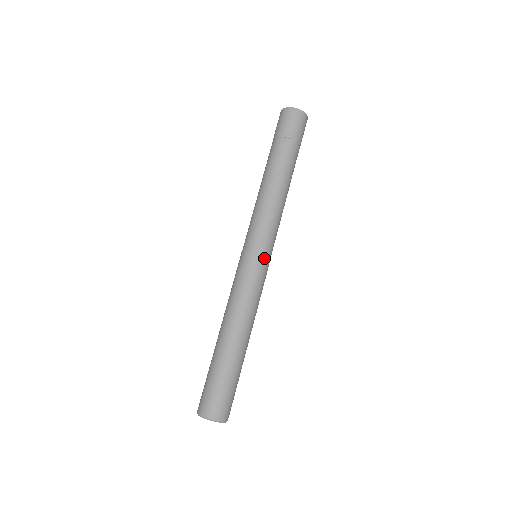
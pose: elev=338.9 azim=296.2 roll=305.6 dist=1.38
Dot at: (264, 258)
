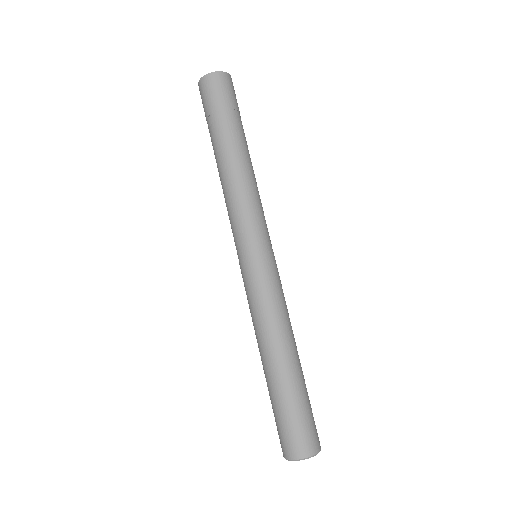
Dot at: (273, 254)
